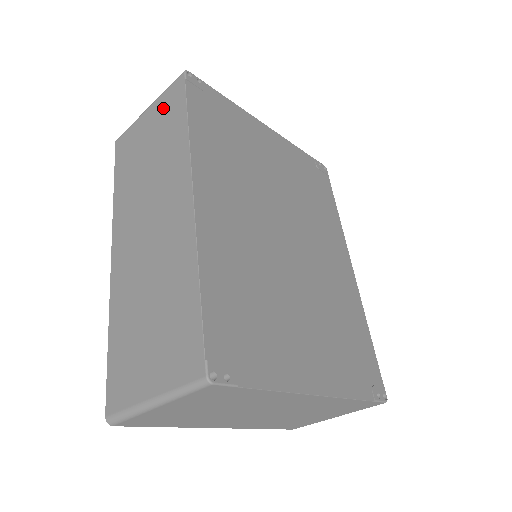
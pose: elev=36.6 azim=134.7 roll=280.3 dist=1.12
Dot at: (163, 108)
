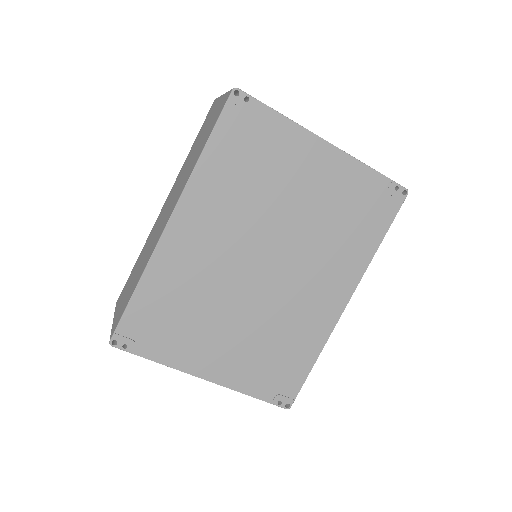
Dot at: (217, 111)
